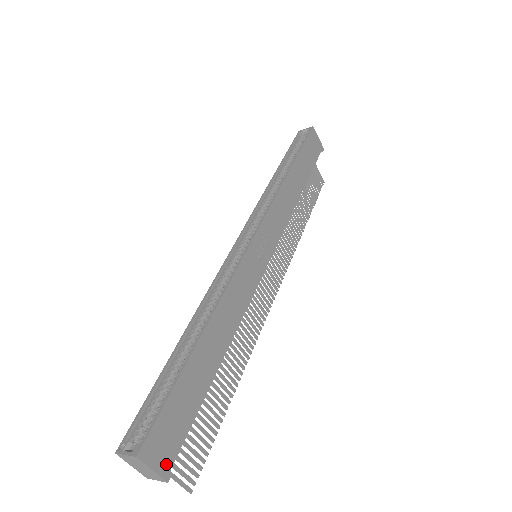
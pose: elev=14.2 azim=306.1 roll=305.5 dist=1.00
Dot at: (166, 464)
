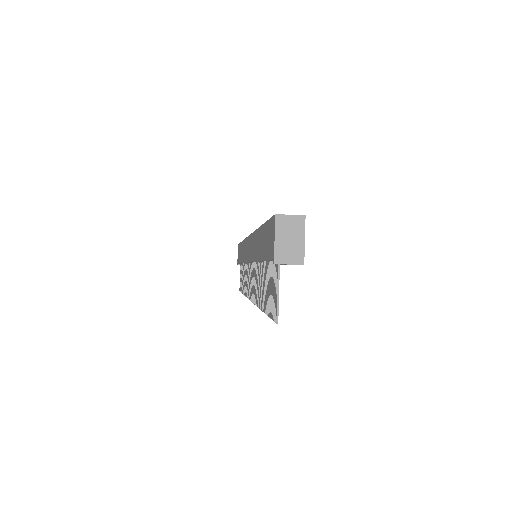
Dot at: (302, 252)
